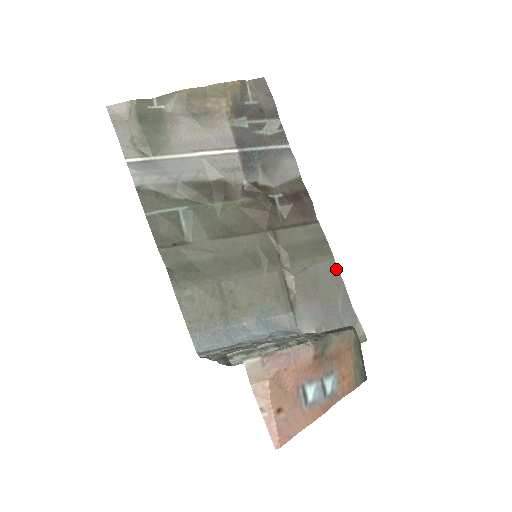
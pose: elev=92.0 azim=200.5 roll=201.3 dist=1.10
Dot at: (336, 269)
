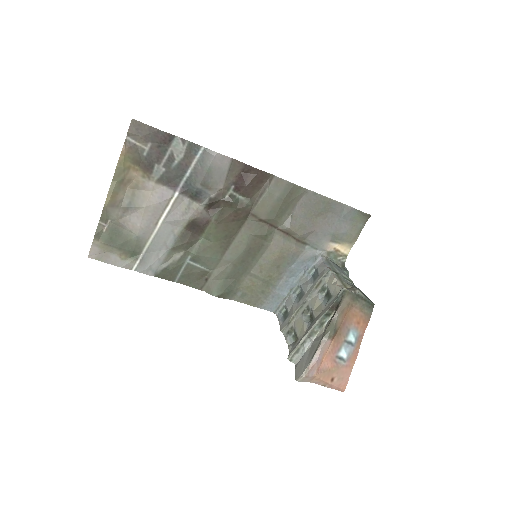
Dot at: (313, 194)
